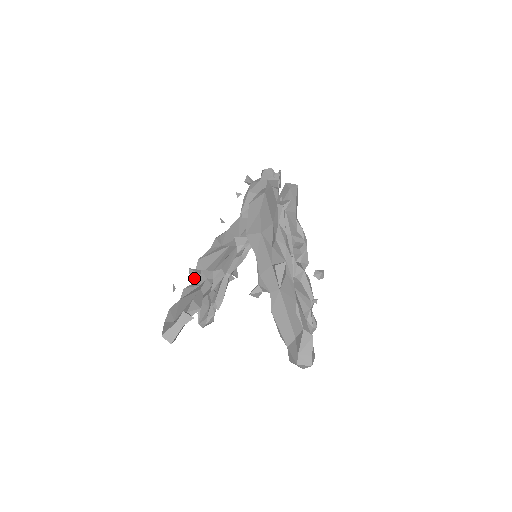
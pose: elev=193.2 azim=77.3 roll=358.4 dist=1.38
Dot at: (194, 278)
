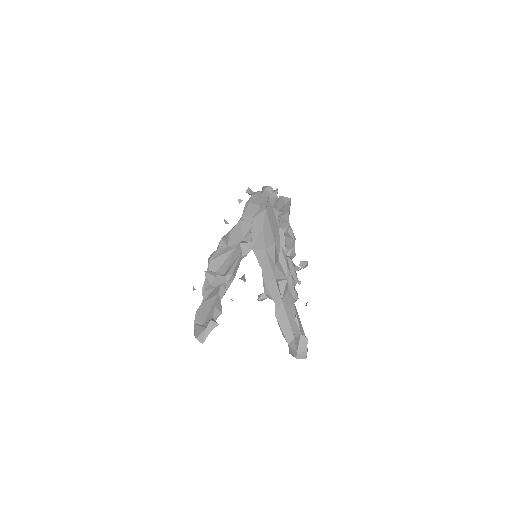
Dot at: (210, 280)
